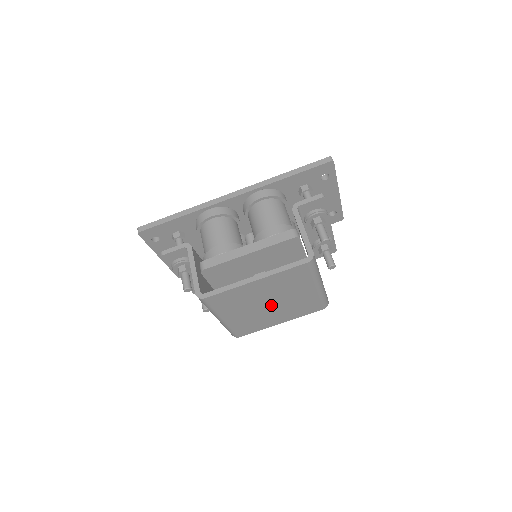
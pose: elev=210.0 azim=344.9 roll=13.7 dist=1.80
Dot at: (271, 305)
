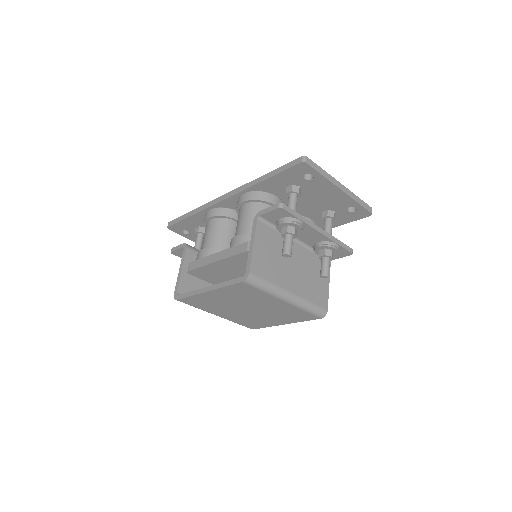
Dot at: (252, 310)
